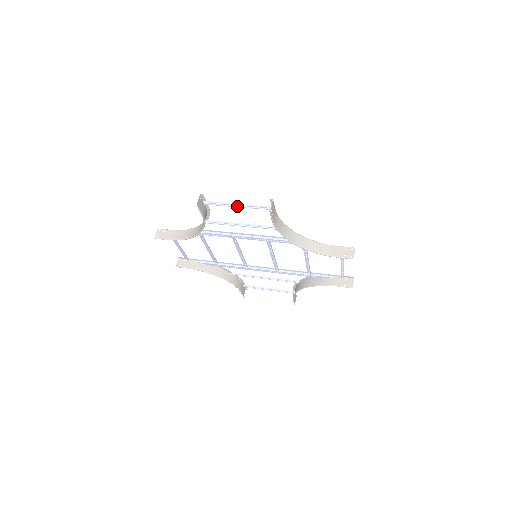
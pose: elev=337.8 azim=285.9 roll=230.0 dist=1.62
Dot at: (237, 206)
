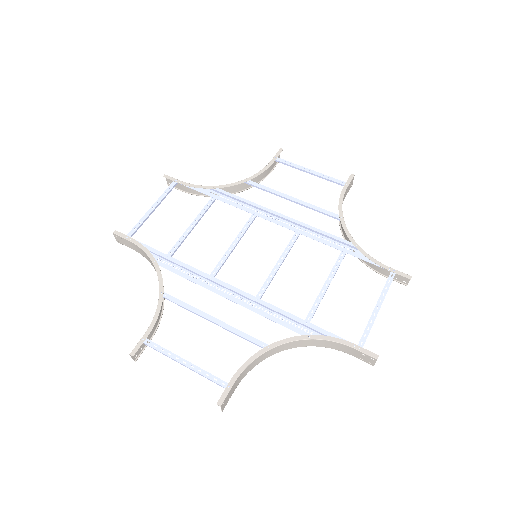
Dot at: (184, 360)
